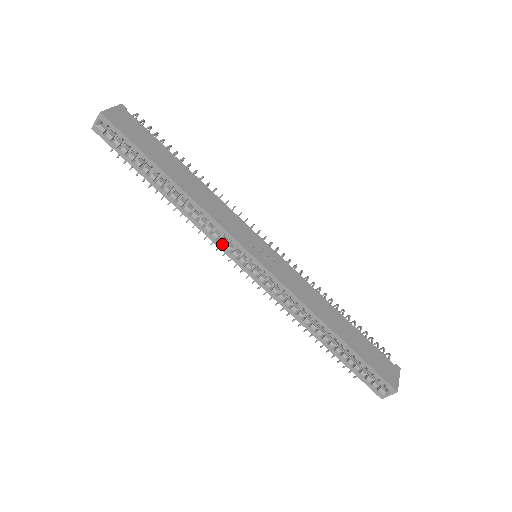
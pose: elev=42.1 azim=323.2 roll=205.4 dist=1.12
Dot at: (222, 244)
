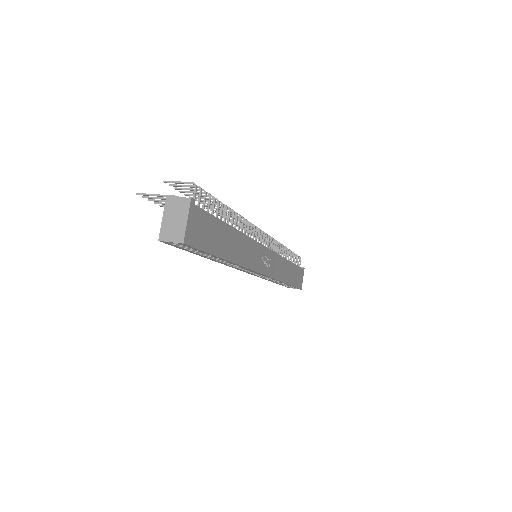
Dot at: occluded
